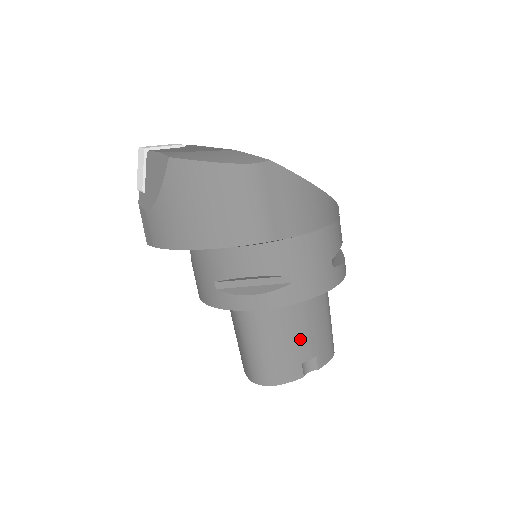
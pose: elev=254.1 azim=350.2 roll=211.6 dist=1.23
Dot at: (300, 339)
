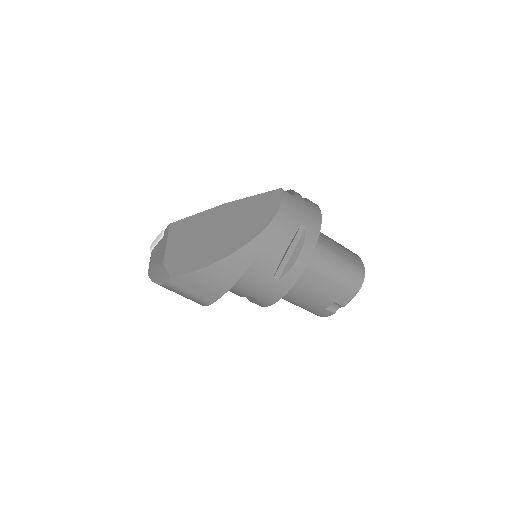
Dot at: (311, 300)
